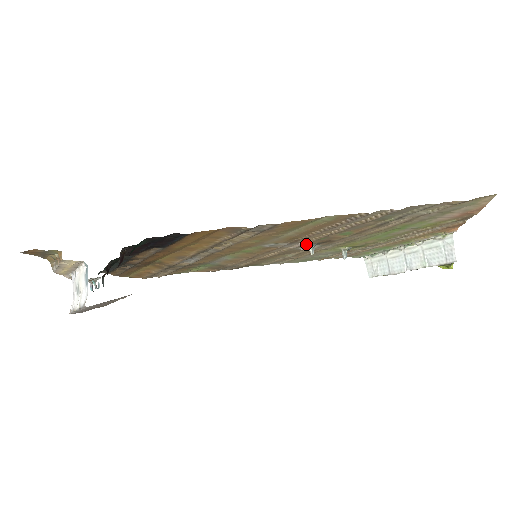
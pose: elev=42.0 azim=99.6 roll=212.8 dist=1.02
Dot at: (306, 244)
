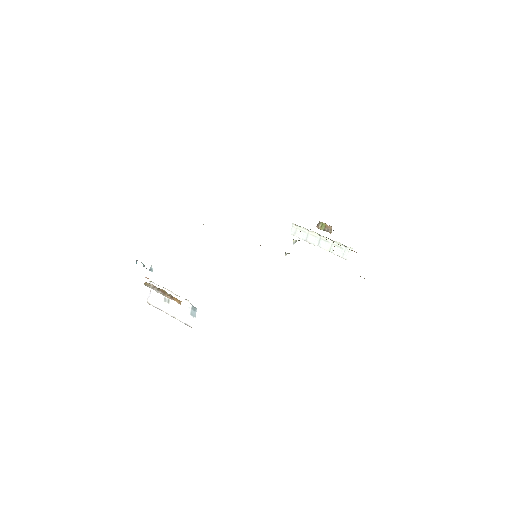
Dot at: occluded
